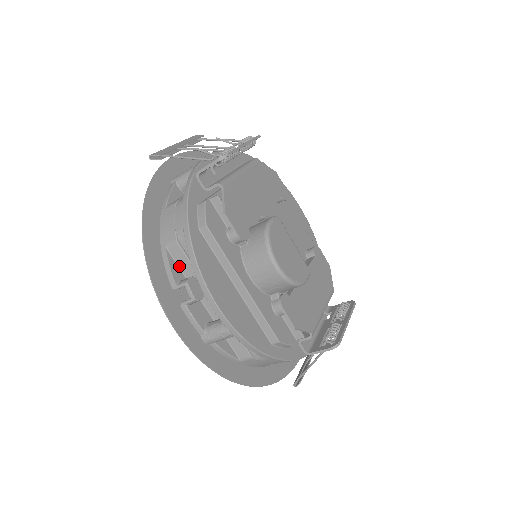
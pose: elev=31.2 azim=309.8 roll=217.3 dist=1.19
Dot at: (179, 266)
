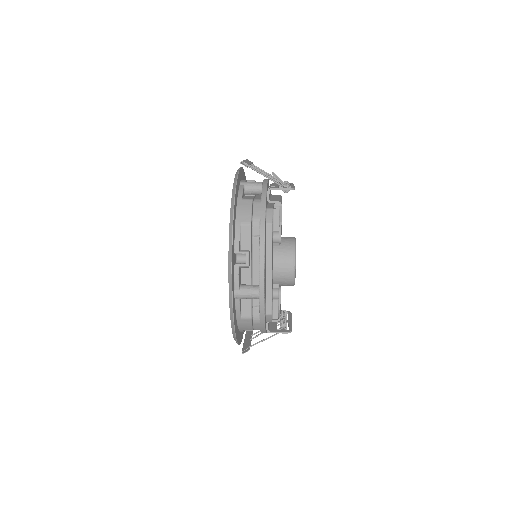
Dot at: (241, 240)
